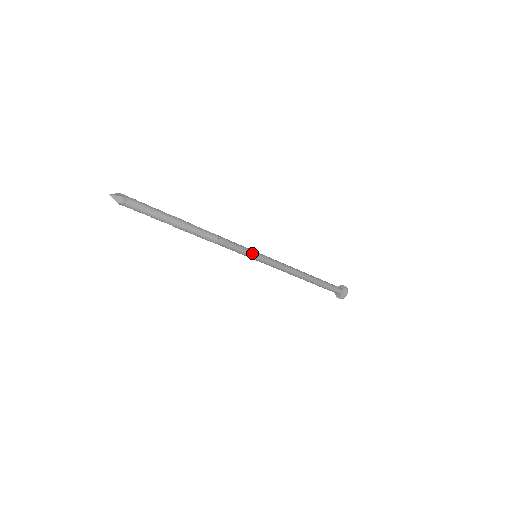
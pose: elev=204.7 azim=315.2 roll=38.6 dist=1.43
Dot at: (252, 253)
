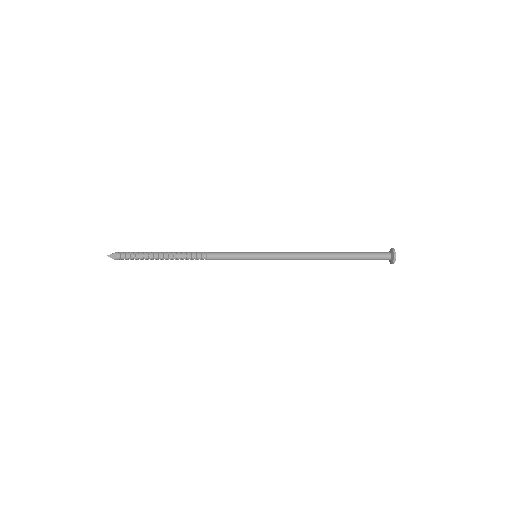
Dot at: (247, 255)
